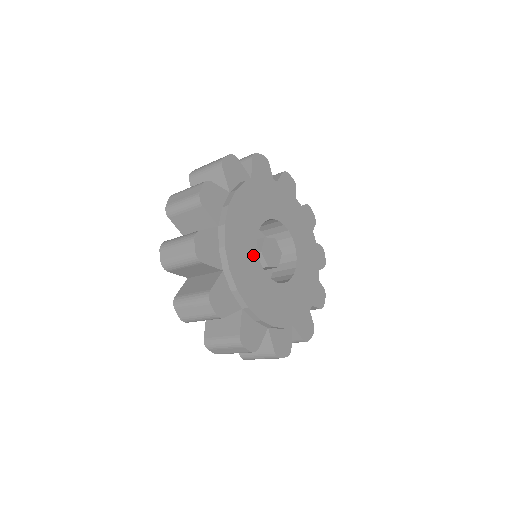
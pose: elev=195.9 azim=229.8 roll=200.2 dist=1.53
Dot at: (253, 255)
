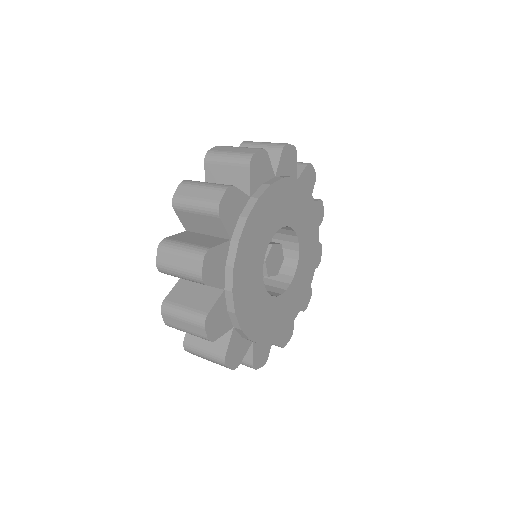
Dot at: (258, 271)
